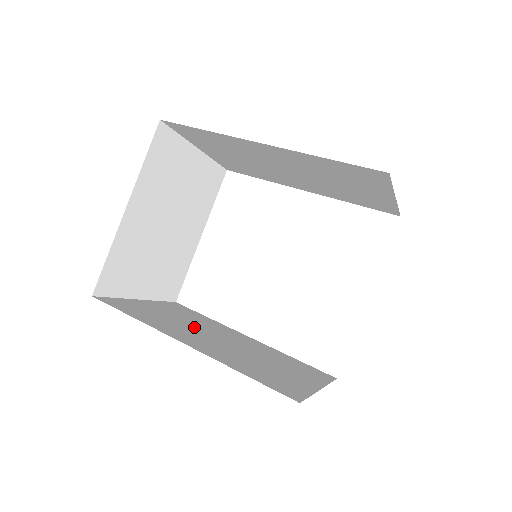
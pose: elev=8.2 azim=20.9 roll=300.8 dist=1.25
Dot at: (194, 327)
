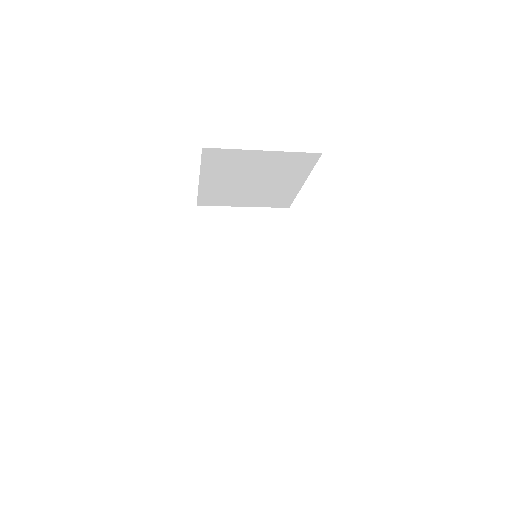
Dot at: (242, 252)
